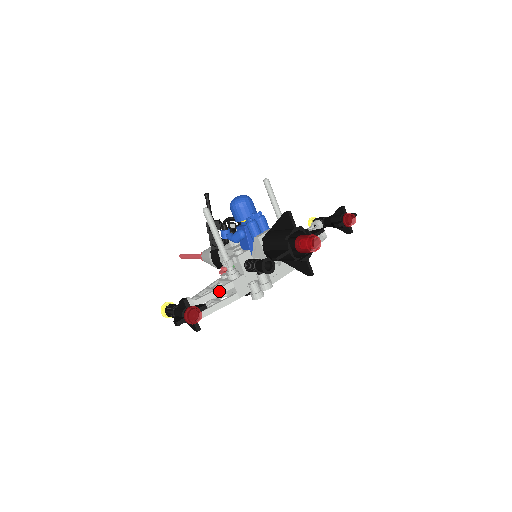
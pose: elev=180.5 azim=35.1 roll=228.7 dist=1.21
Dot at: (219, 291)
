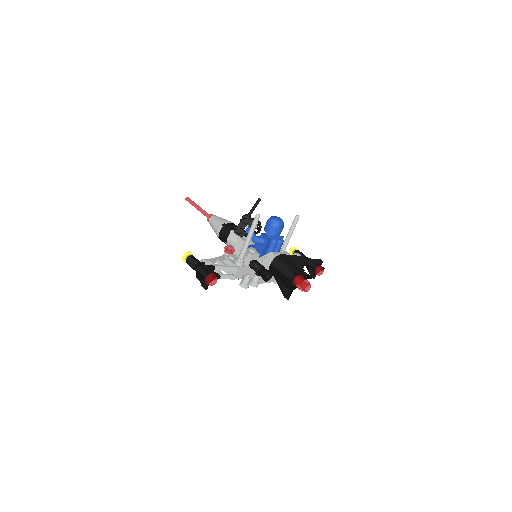
Dot at: (227, 268)
